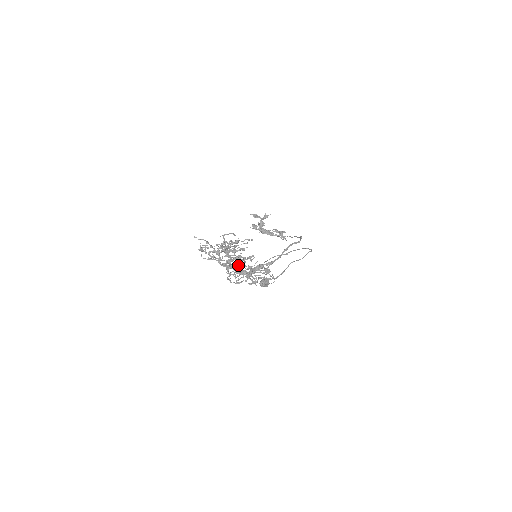
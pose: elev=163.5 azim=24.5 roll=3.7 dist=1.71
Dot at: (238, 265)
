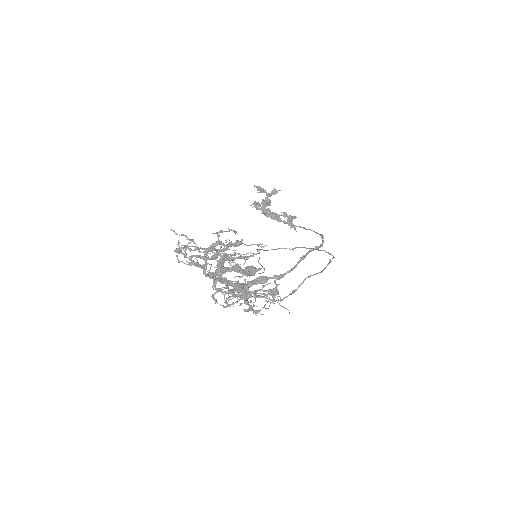
Dot at: (235, 285)
